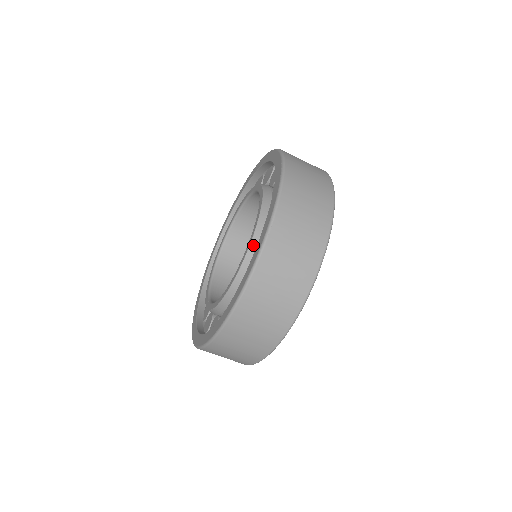
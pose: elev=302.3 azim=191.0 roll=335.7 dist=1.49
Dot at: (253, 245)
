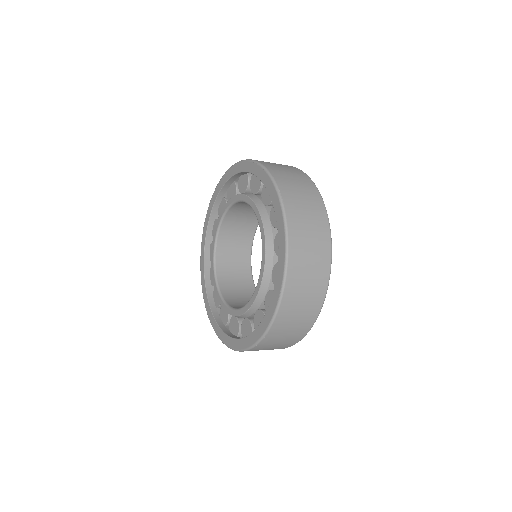
Dot at: (266, 227)
